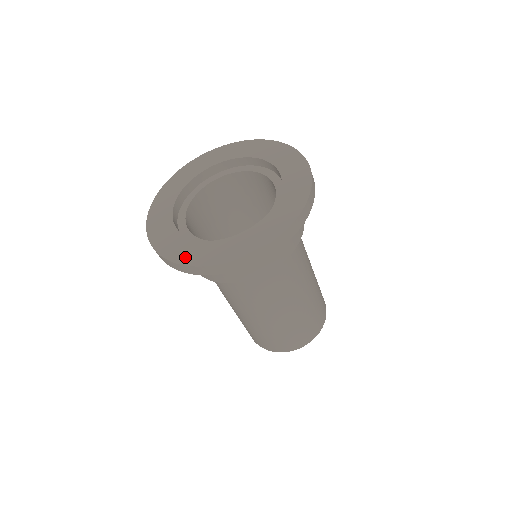
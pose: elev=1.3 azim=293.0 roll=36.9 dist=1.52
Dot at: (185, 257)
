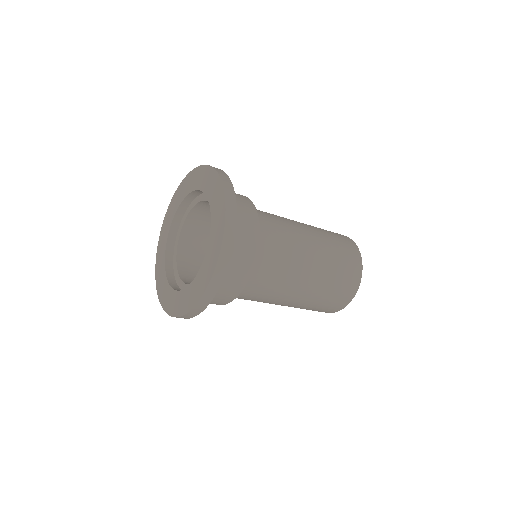
Dot at: (188, 305)
